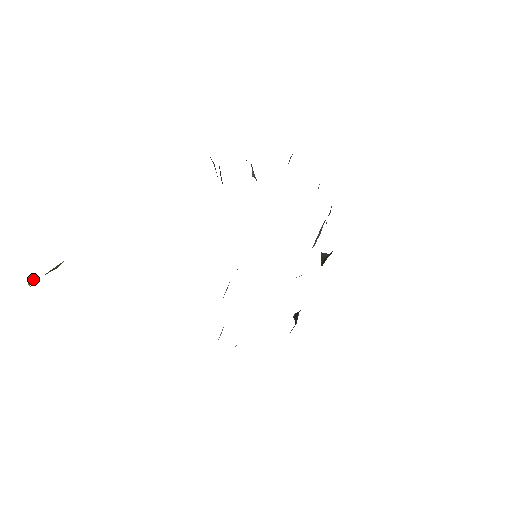
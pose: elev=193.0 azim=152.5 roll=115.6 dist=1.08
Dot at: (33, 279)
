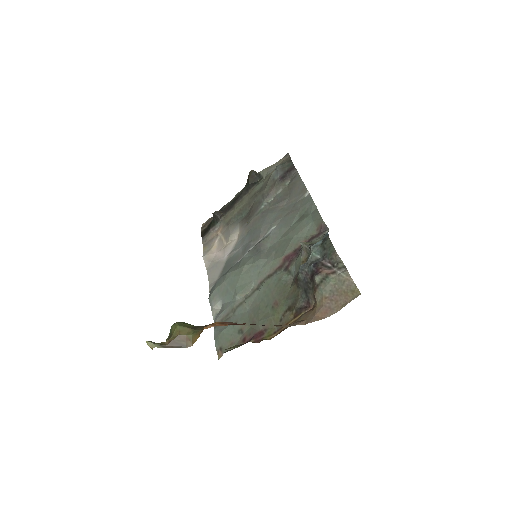
Dot at: (157, 346)
